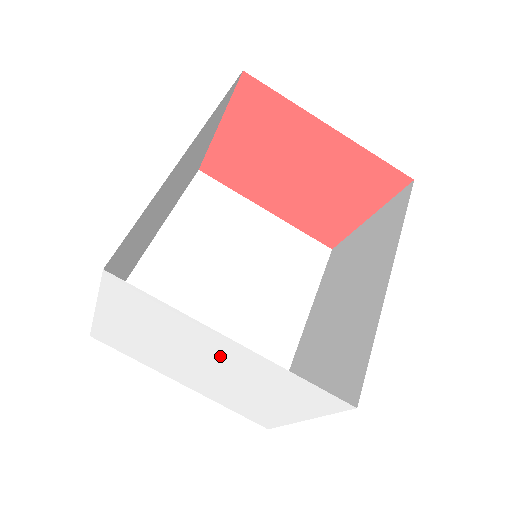
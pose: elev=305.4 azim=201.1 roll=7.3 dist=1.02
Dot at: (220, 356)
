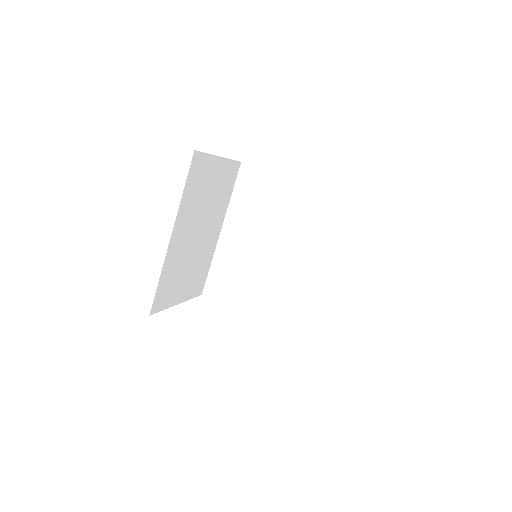
Dot at: occluded
